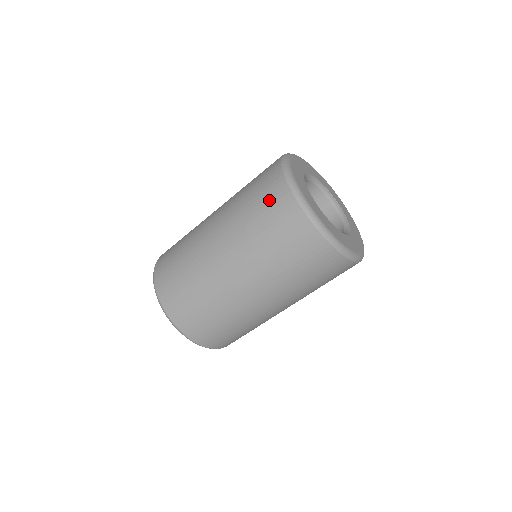
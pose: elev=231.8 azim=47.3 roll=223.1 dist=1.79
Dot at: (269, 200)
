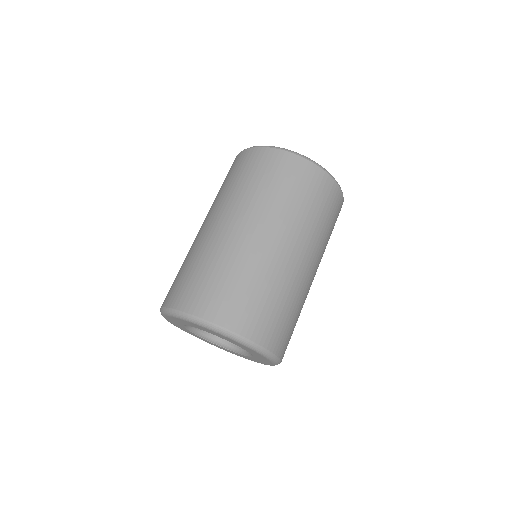
Dot at: occluded
